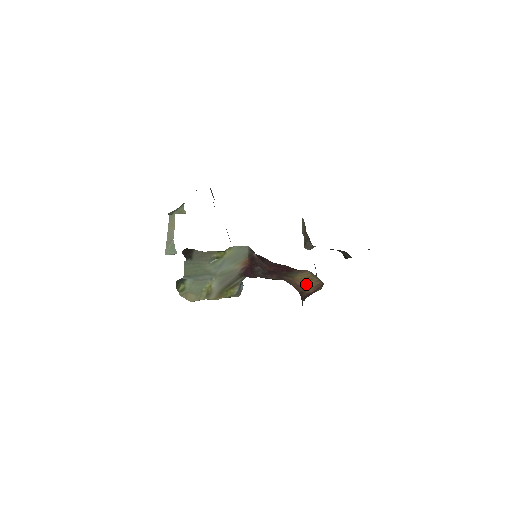
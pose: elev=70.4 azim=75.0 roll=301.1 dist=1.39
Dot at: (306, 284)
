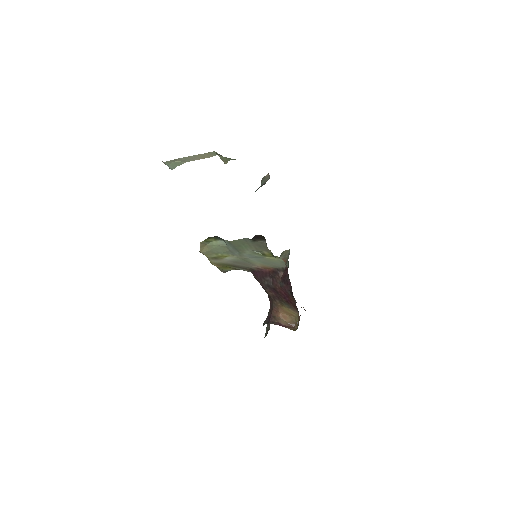
Dot at: (284, 316)
